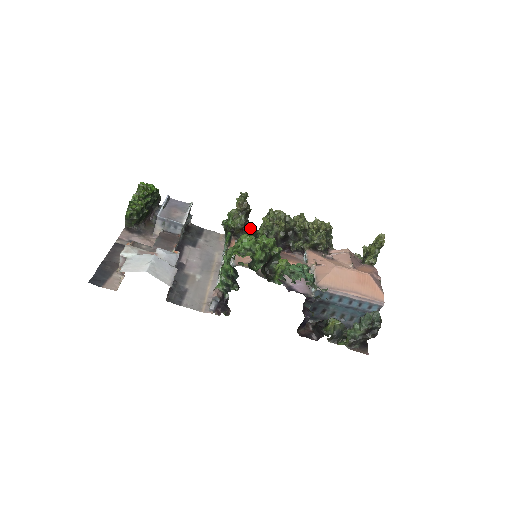
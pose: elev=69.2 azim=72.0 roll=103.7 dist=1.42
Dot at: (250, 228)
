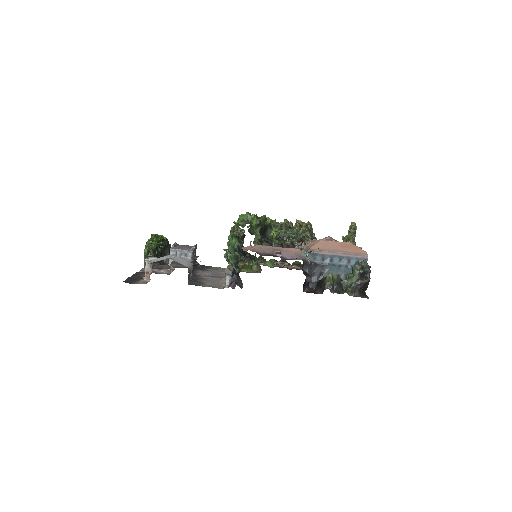
Dot at: (248, 253)
